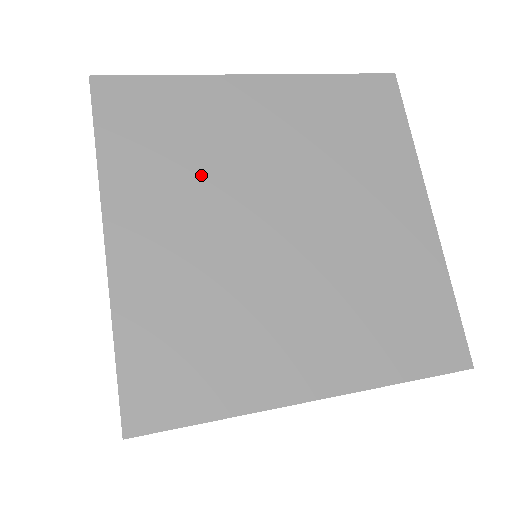
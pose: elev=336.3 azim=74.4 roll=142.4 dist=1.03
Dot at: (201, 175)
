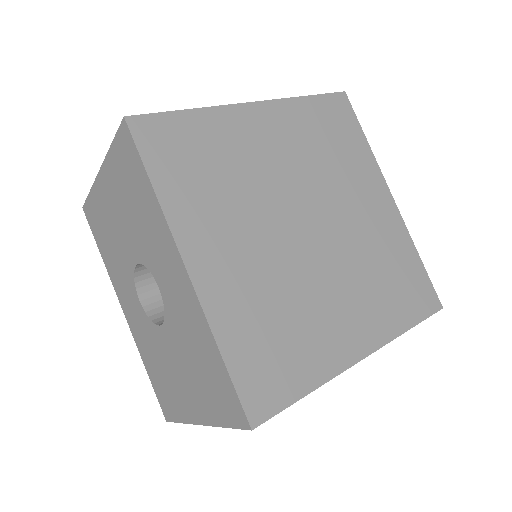
Dot at: (240, 197)
